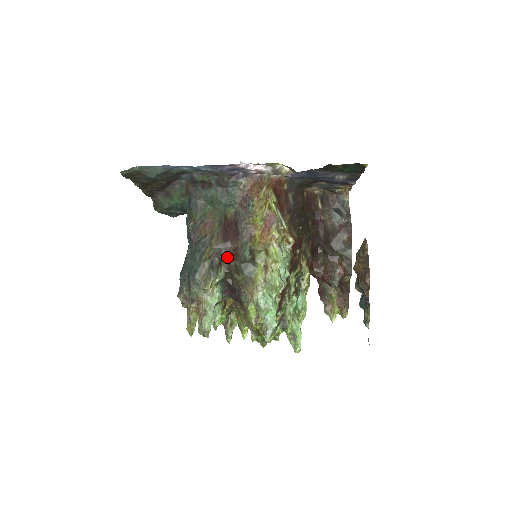
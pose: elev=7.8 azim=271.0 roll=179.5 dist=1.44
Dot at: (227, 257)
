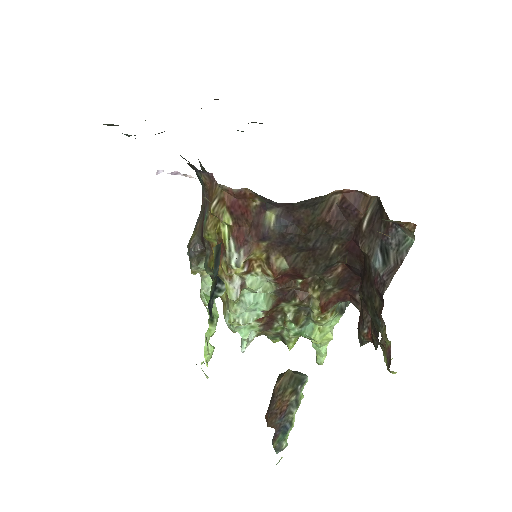
Dot at: occluded
